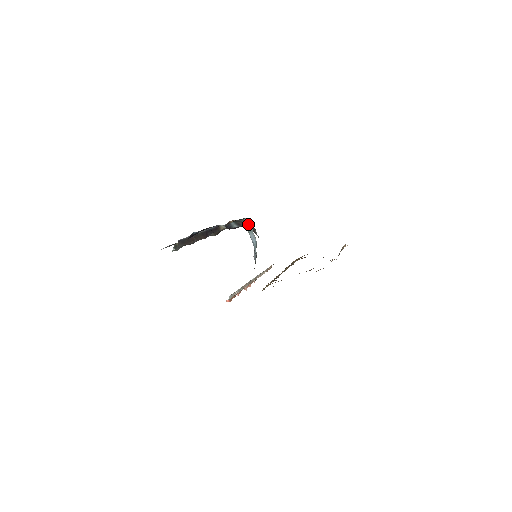
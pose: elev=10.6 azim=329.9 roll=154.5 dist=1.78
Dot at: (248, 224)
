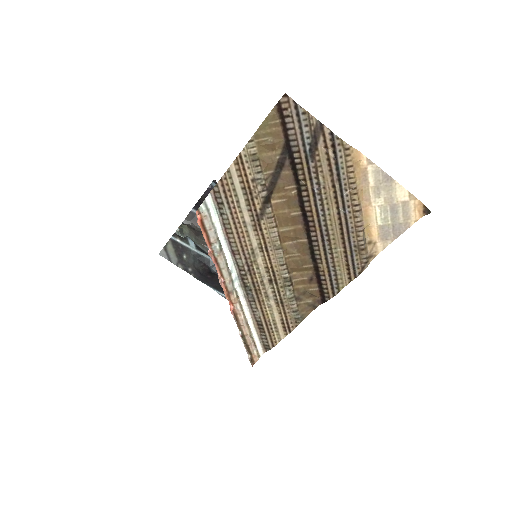
Dot at: occluded
